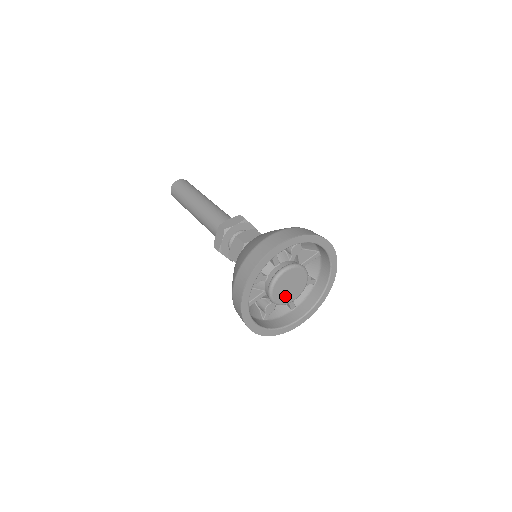
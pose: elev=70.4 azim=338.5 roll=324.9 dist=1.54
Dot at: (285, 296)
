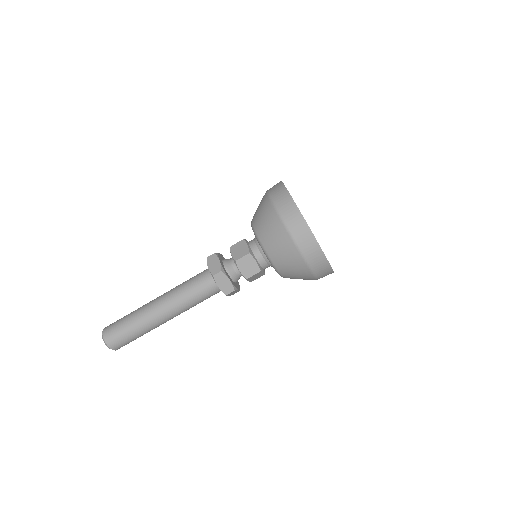
Dot at: occluded
